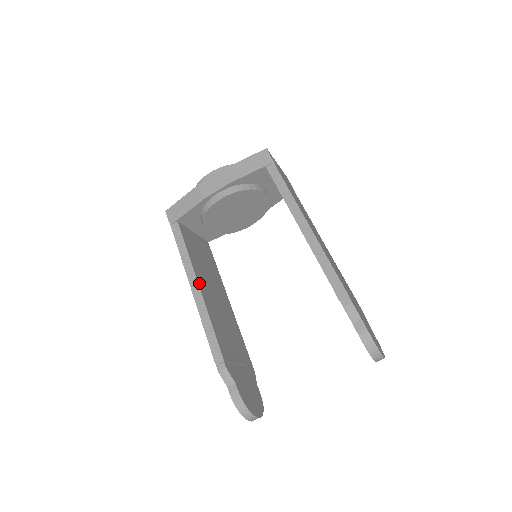
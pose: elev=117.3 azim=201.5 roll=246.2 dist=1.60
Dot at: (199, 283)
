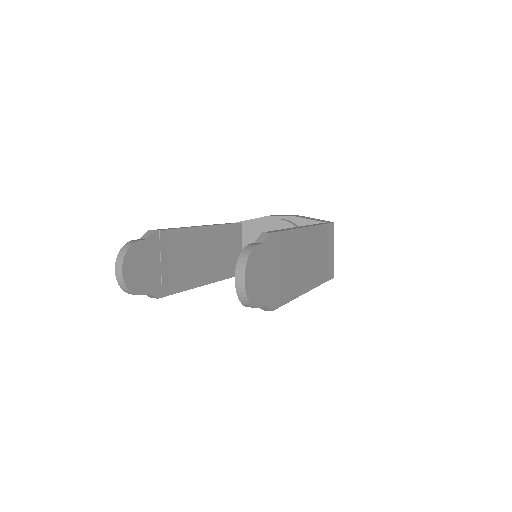
Dot at: (208, 228)
